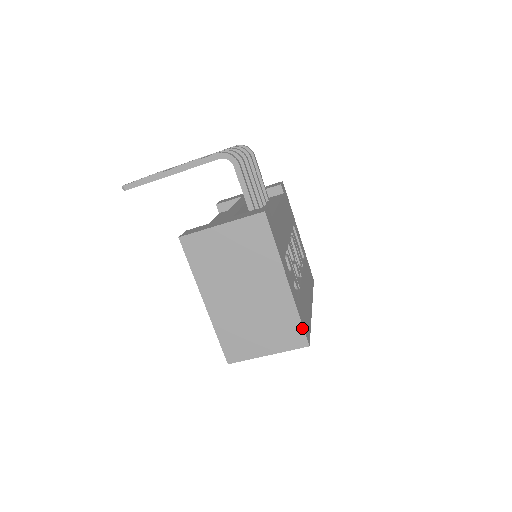
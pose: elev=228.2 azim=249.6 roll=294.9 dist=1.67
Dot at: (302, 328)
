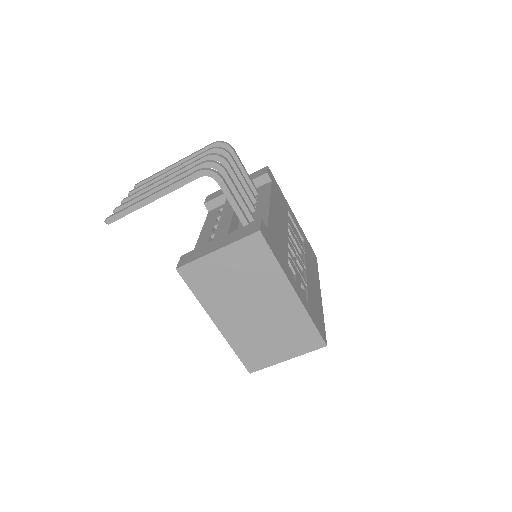
Dot at: (317, 331)
